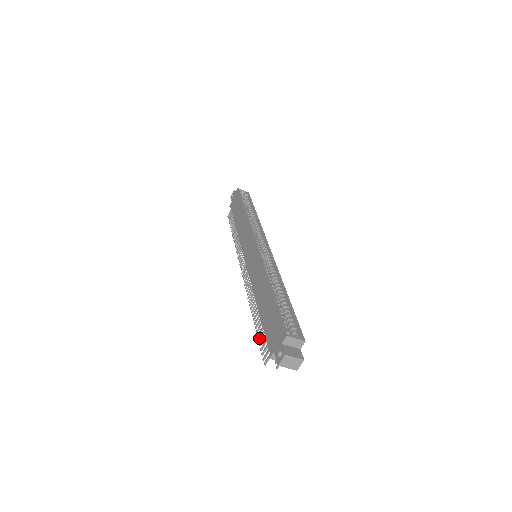
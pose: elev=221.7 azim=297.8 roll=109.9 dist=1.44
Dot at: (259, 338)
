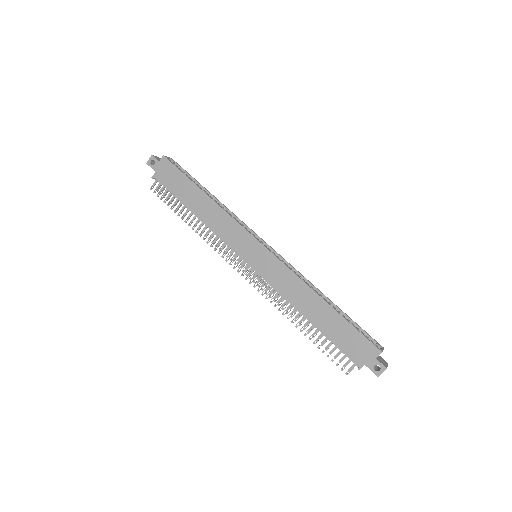
Dot at: occluded
